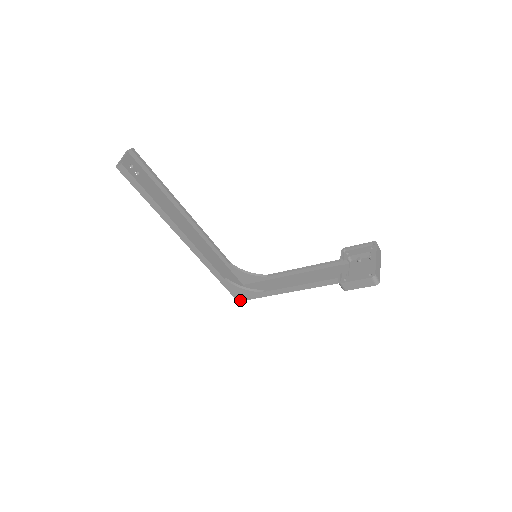
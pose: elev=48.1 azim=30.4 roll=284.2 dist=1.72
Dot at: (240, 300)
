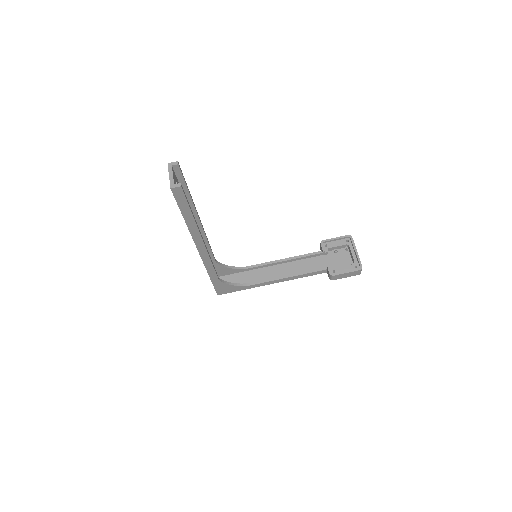
Dot at: (221, 294)
